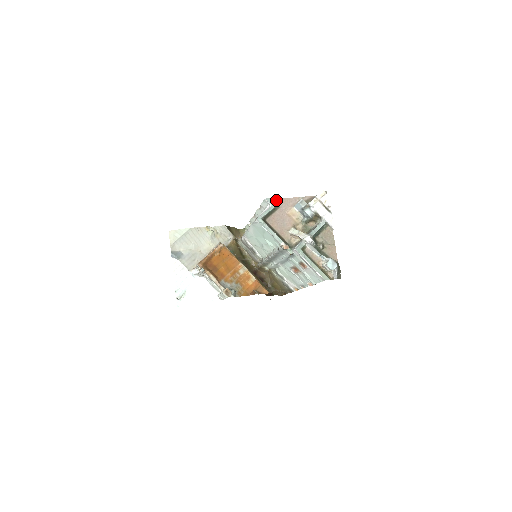
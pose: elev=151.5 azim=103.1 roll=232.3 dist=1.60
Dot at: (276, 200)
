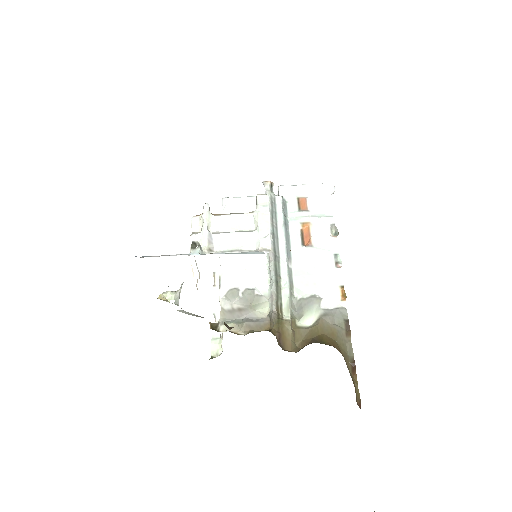
Dot at: occluded
